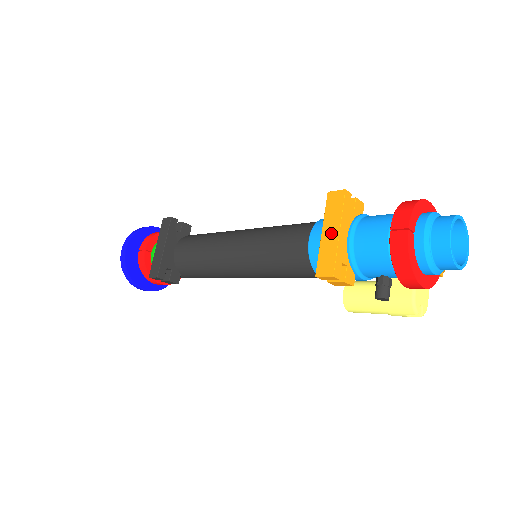
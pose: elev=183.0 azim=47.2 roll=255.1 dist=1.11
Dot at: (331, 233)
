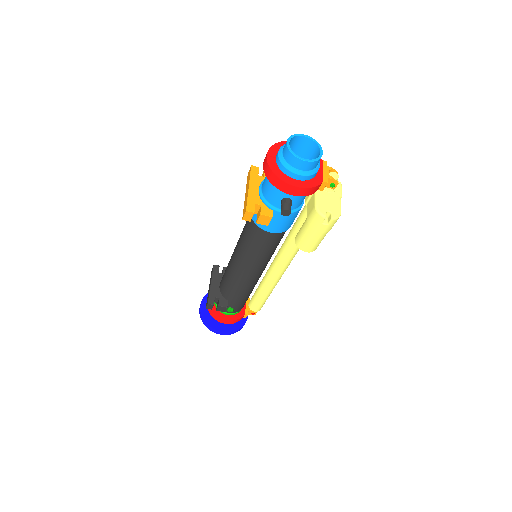
Dot at: (247, 192)
